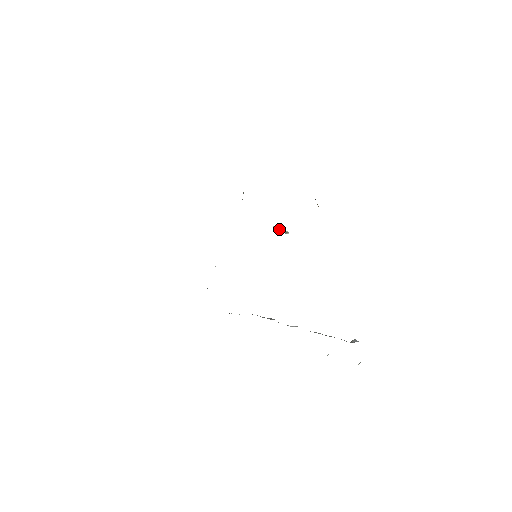
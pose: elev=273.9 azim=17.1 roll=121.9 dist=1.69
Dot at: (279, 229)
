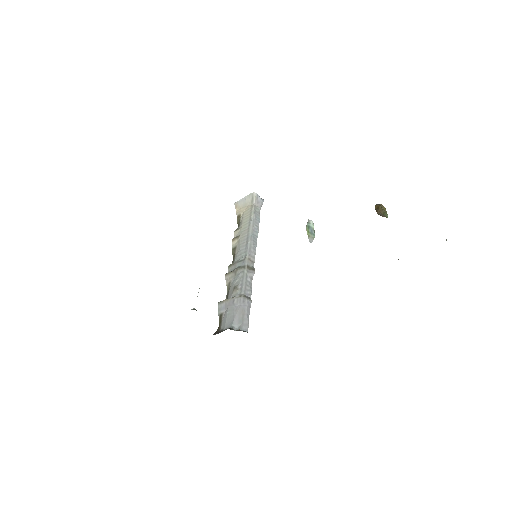
Dot at: (313, 238)
